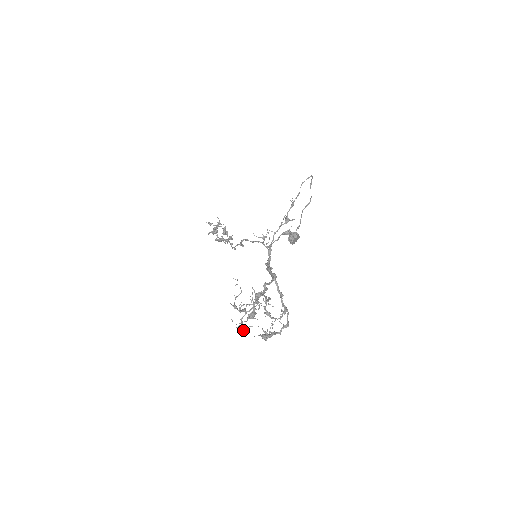
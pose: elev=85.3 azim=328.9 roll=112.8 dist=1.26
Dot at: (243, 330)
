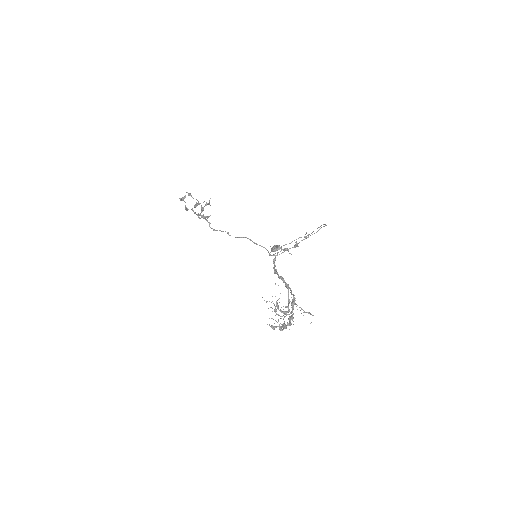
Dot at: (286, 327)
